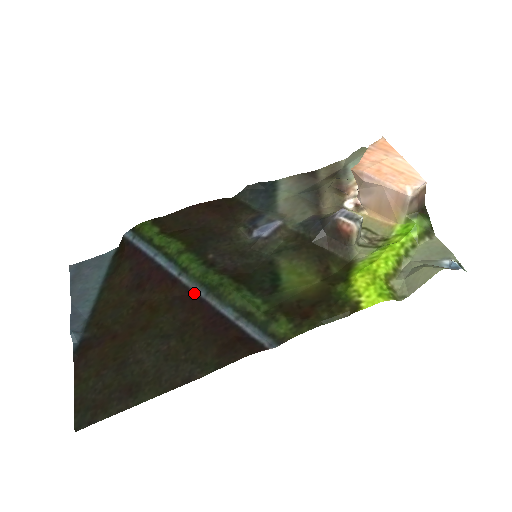
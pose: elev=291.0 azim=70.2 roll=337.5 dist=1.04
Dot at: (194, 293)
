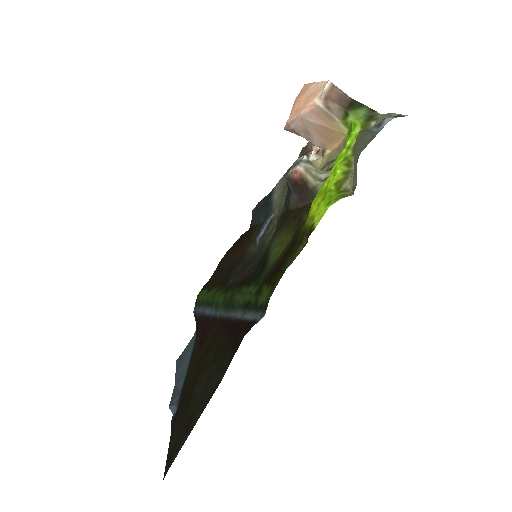
Dot at: (223, 318)
